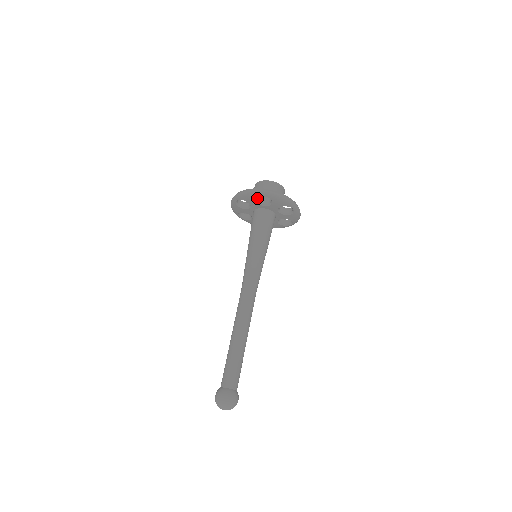
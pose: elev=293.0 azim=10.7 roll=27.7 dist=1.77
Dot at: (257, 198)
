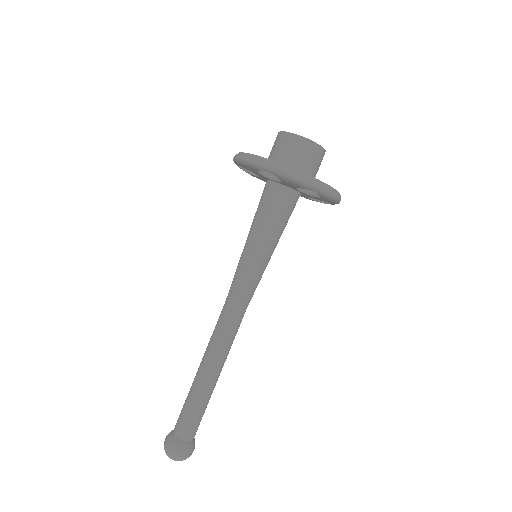
Dot at: (302, 186)
